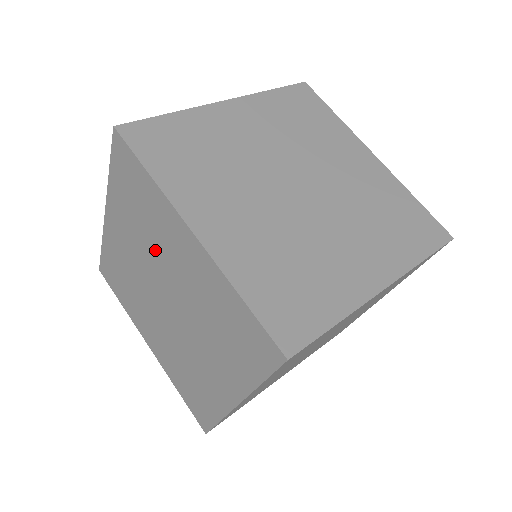
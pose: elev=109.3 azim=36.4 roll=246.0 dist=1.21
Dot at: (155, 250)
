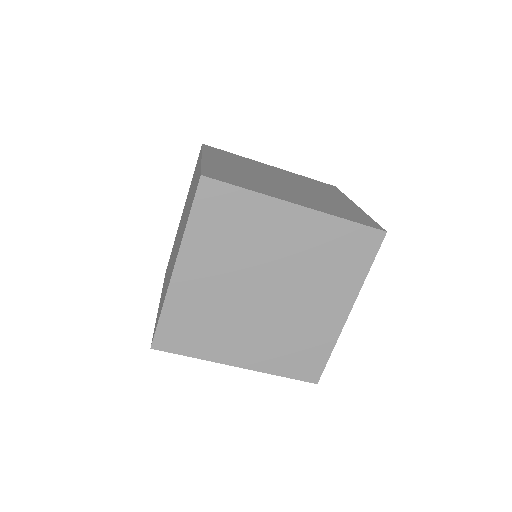
Dot at: (188, 199)
